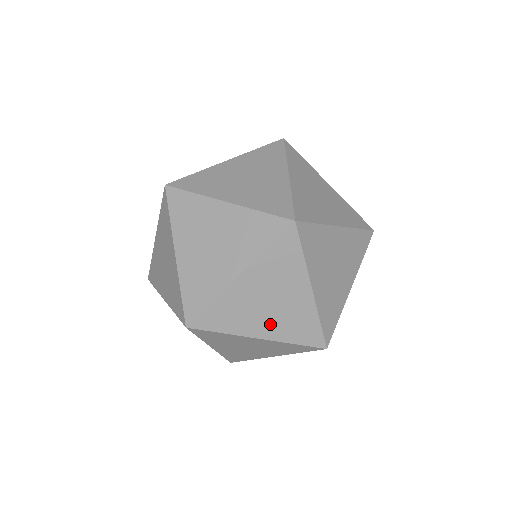
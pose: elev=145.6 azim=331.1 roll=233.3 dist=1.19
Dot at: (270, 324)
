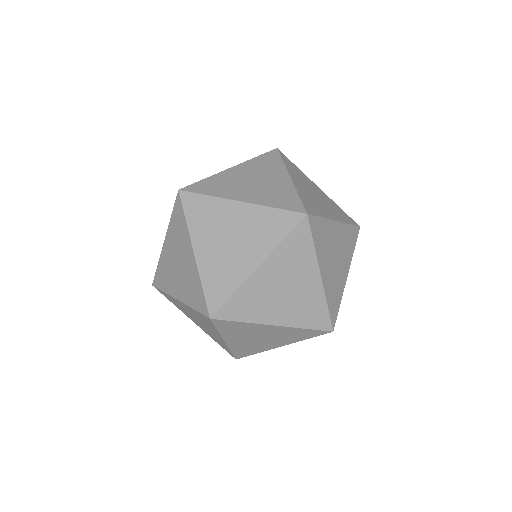
Dot at: (285, 311)
